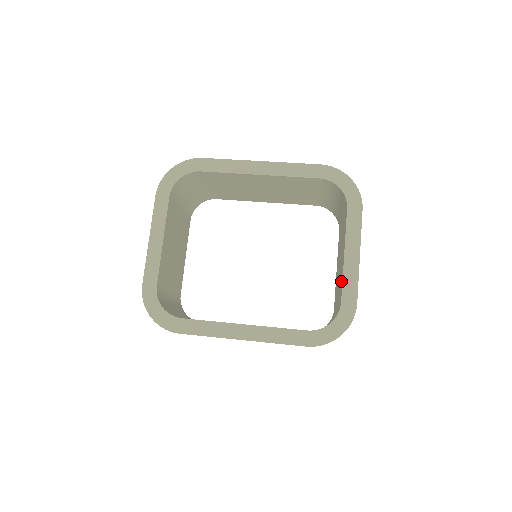
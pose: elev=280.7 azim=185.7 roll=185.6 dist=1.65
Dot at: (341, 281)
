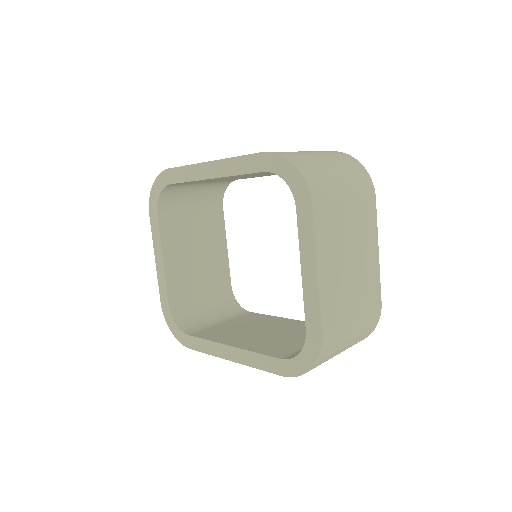
Dot at: occluded
